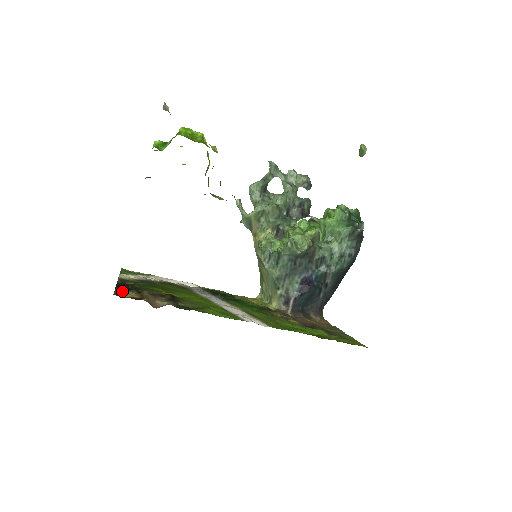
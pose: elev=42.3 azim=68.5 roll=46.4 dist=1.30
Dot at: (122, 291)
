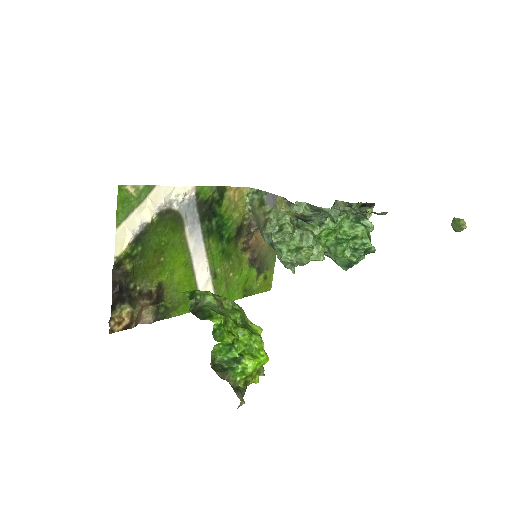
Dot at: (117, 321)
